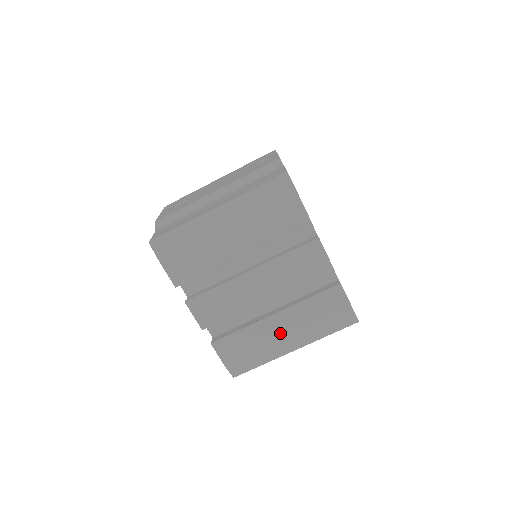
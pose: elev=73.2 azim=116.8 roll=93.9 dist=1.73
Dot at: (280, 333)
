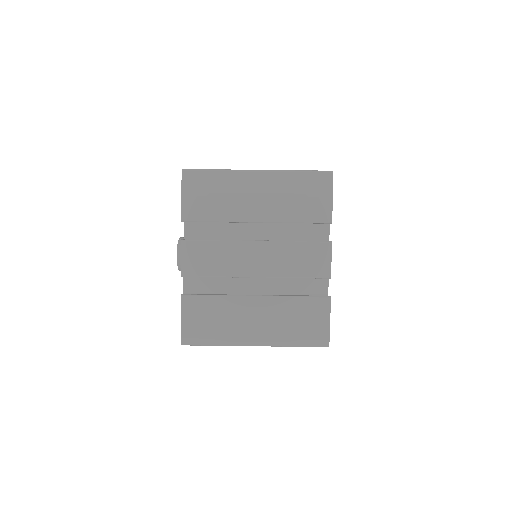
Dot at: (251, 318)
